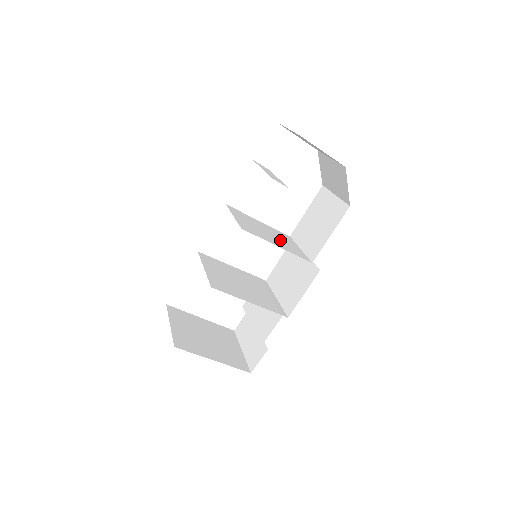
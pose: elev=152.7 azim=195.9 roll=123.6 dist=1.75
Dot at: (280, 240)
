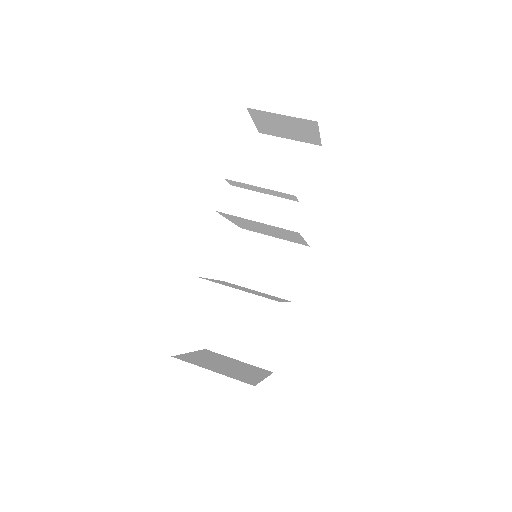
Dot at: (268, 232)
